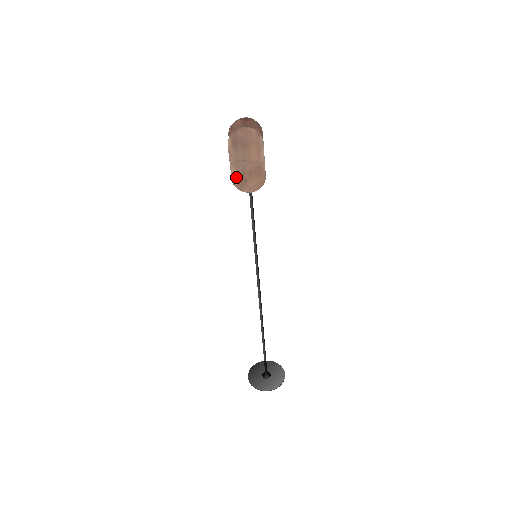
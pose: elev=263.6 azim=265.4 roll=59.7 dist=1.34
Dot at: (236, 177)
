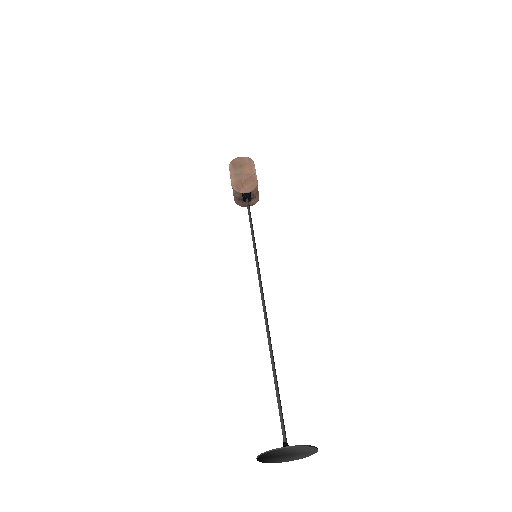
Dot at: (235, 184)
